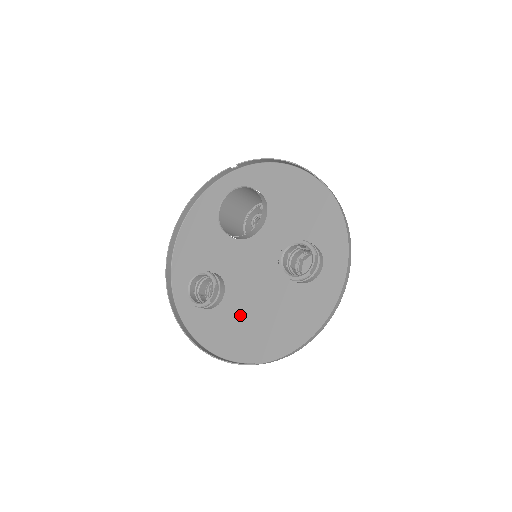
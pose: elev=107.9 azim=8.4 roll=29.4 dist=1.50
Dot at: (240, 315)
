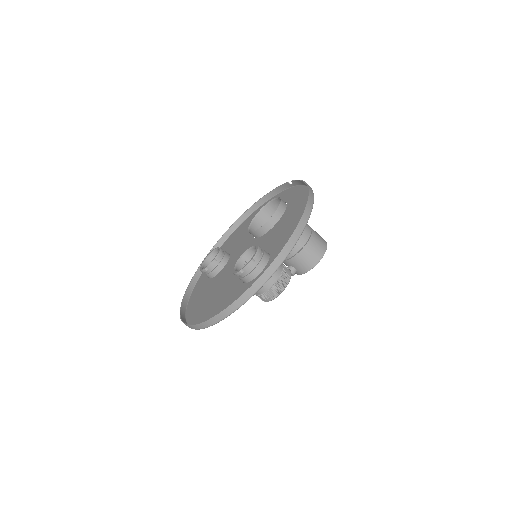
Dot at: (212, 289)
